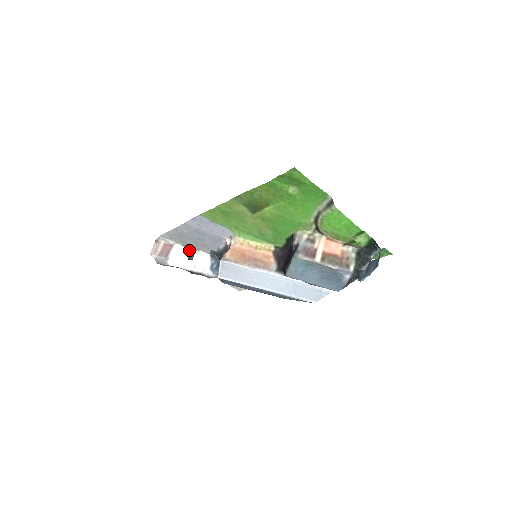
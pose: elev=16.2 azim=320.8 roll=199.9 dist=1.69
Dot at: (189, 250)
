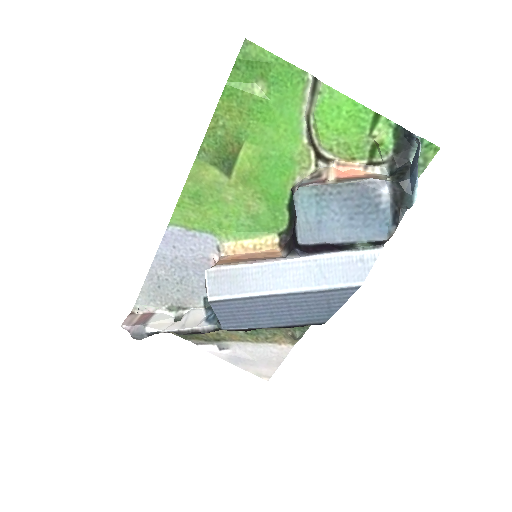
Dot at: (176, 312)
